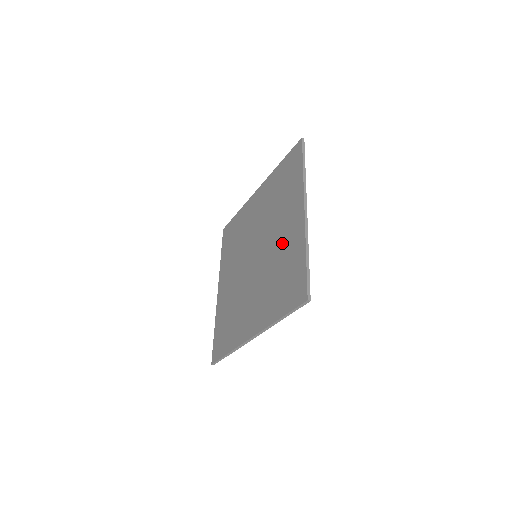
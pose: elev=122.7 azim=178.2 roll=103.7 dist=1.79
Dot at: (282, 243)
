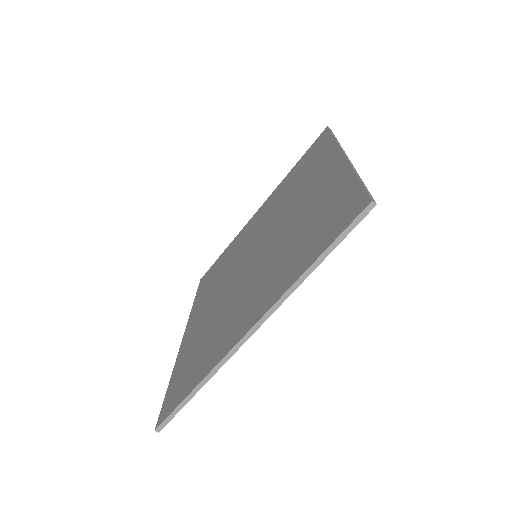
Dot at: (306, 204)
